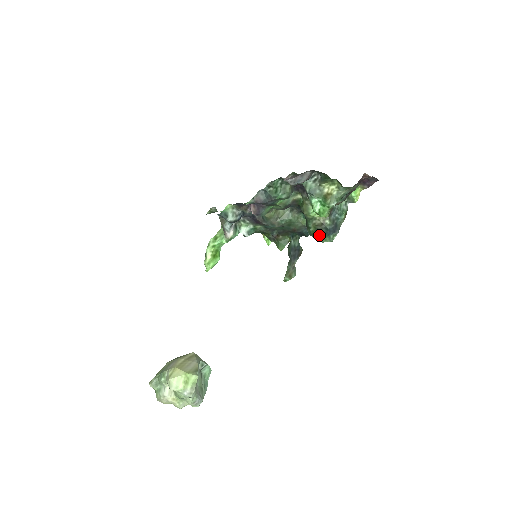
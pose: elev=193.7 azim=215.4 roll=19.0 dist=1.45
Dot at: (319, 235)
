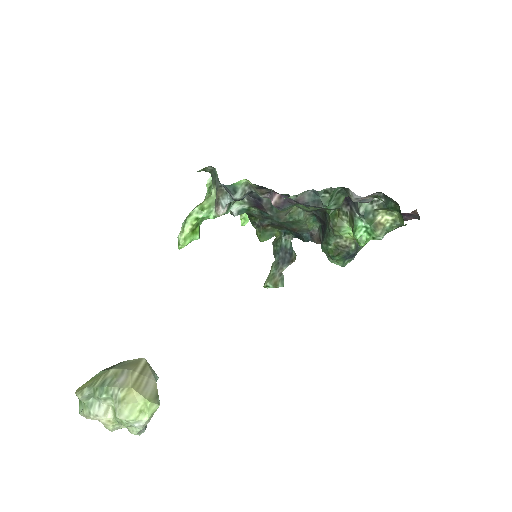
Dot at: (336, 256)
